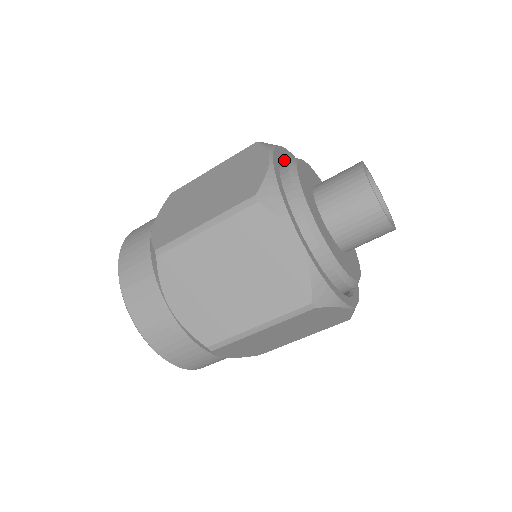
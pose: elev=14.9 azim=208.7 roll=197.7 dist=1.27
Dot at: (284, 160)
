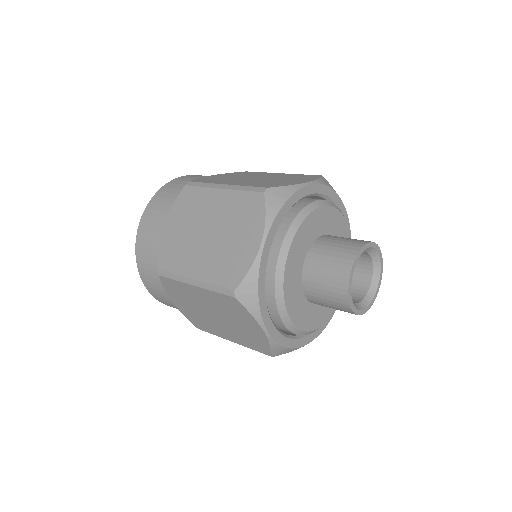
Dot at: (293, 205)
